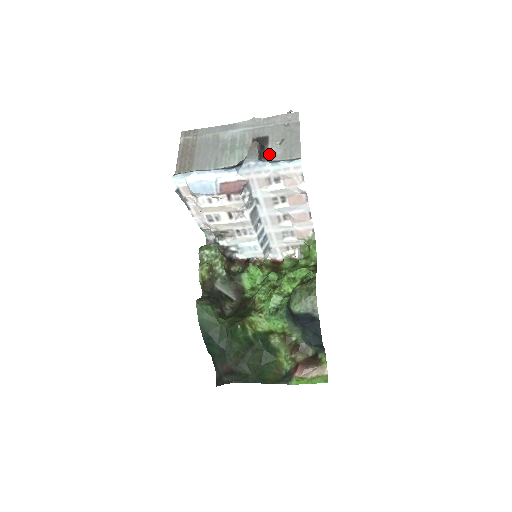
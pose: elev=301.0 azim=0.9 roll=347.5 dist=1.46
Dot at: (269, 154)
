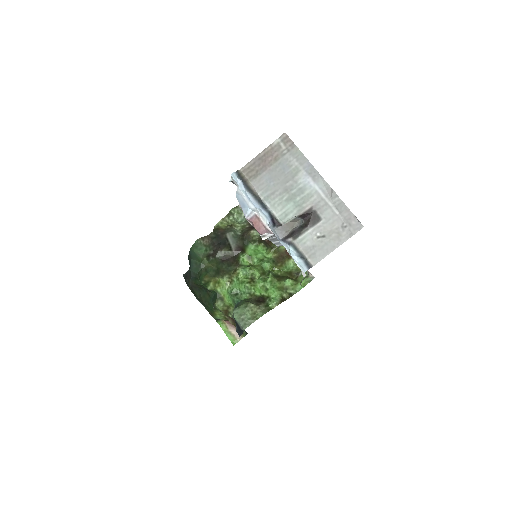
Dot at: (302, 236)
